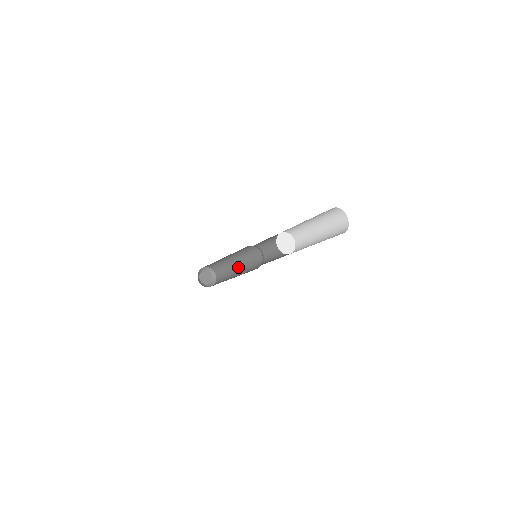
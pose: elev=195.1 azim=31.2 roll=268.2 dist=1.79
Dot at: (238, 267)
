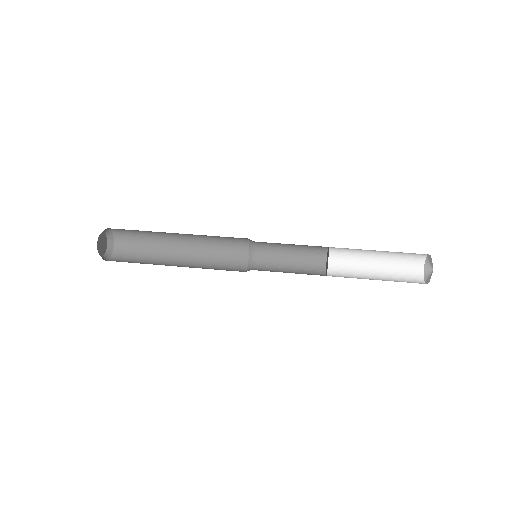
Dot at: (181, 234)
